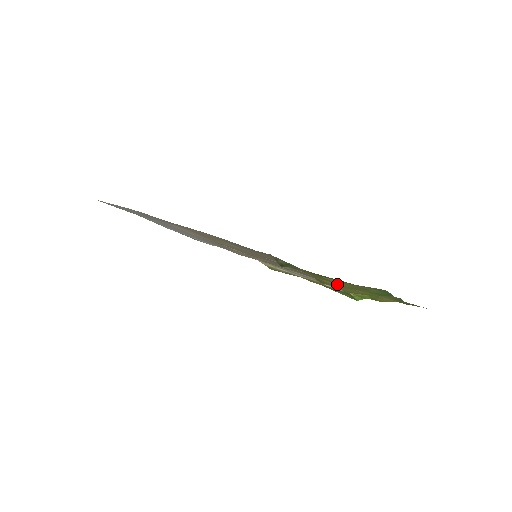
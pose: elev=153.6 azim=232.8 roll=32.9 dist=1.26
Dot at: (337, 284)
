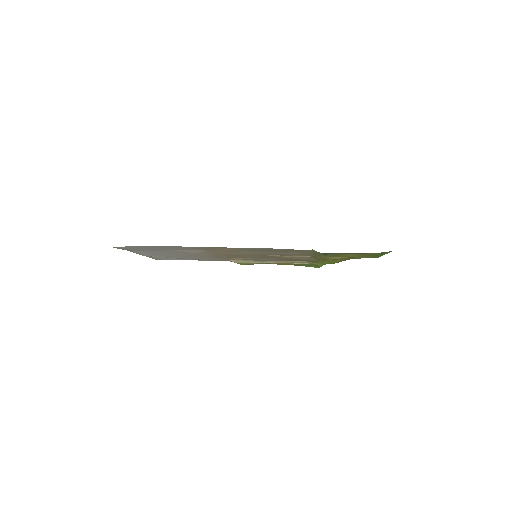
Dot at: (347, 257)
